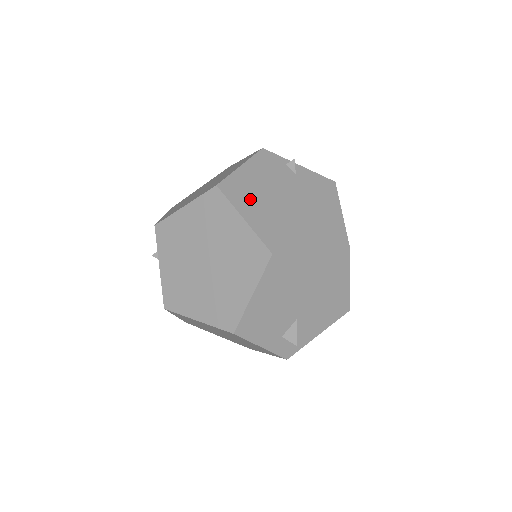
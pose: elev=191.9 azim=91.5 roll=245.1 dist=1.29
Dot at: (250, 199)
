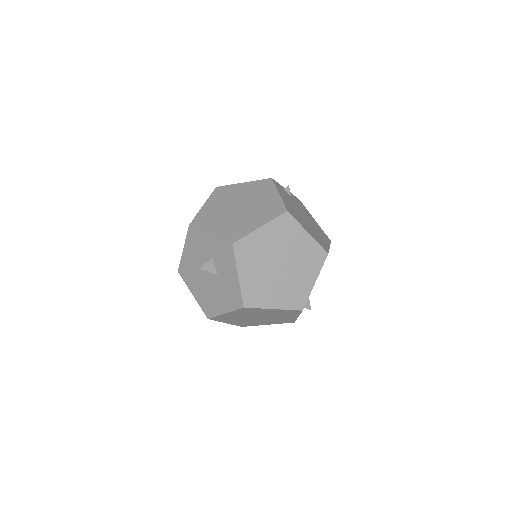
Dot at: (299, 218)
